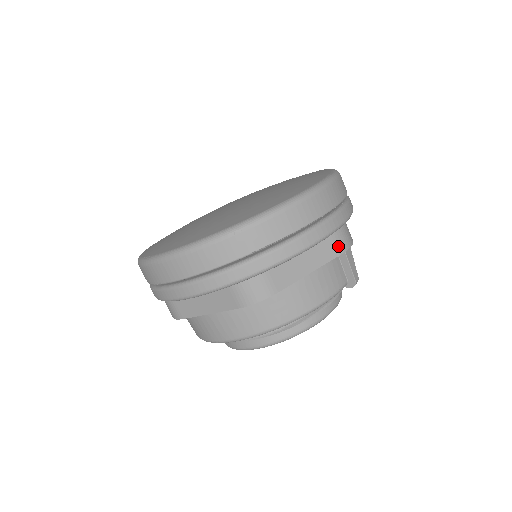
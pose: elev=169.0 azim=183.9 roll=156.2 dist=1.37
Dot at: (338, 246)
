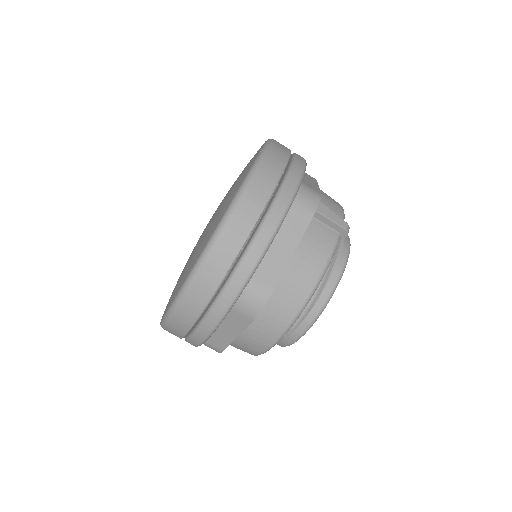
Dot at: (305, 212)
